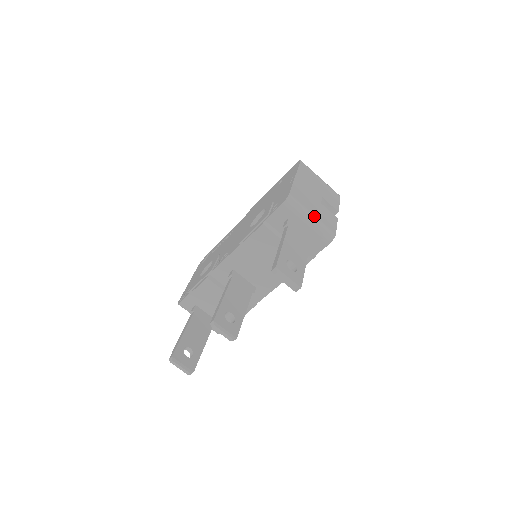
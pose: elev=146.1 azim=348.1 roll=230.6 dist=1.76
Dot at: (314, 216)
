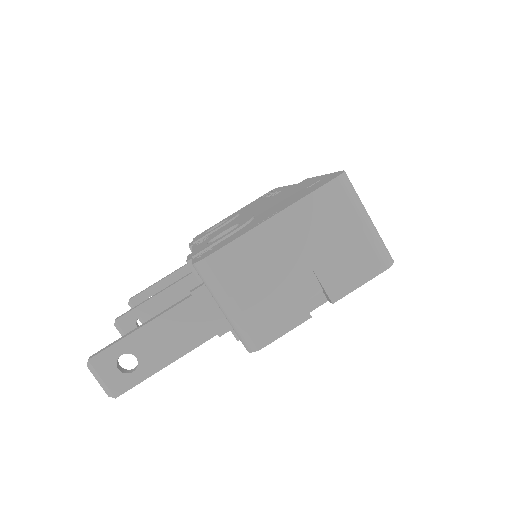
Dot at: (235, 307)
